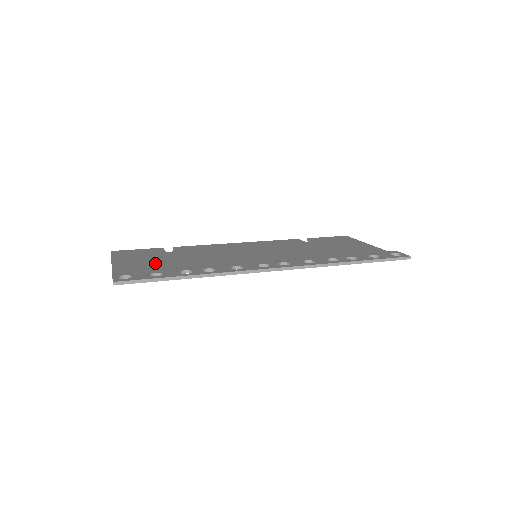
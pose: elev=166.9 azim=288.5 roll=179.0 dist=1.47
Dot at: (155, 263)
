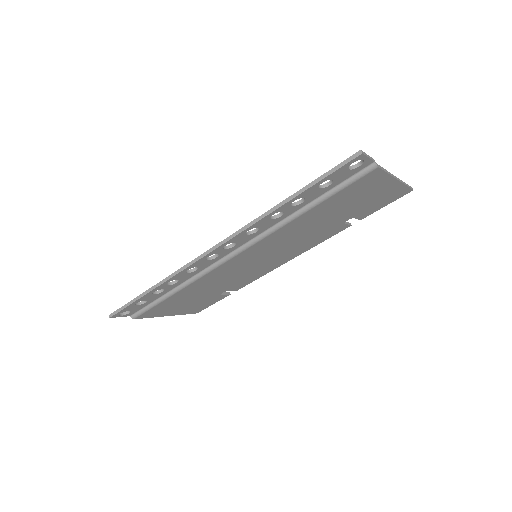
Dot at: occluded
